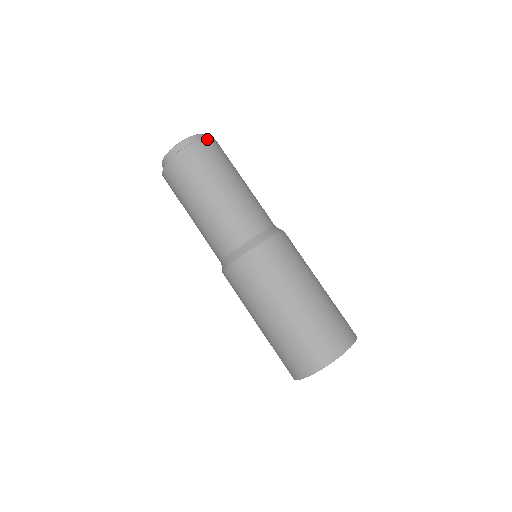
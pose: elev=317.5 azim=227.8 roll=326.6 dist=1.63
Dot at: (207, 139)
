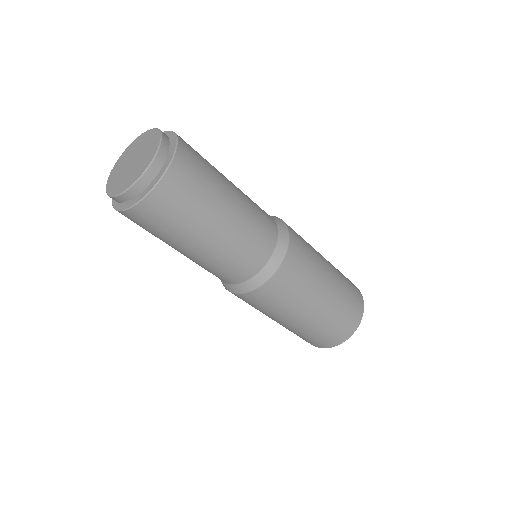
Dot at: (178, 137)
